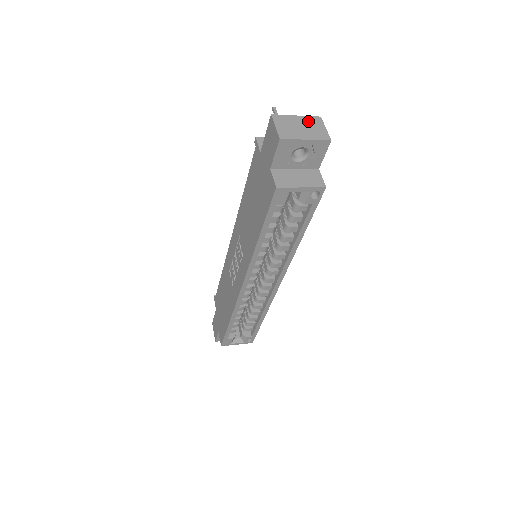
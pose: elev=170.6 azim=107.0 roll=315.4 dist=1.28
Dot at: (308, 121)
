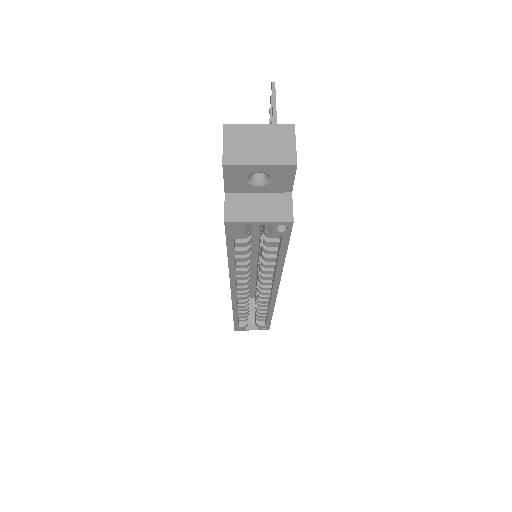
Dot at: (273, 133)
